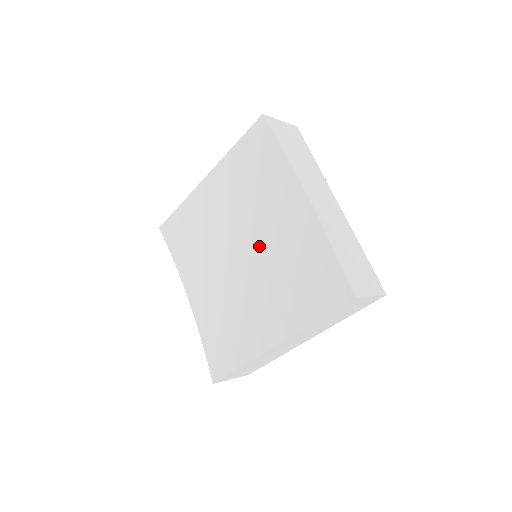
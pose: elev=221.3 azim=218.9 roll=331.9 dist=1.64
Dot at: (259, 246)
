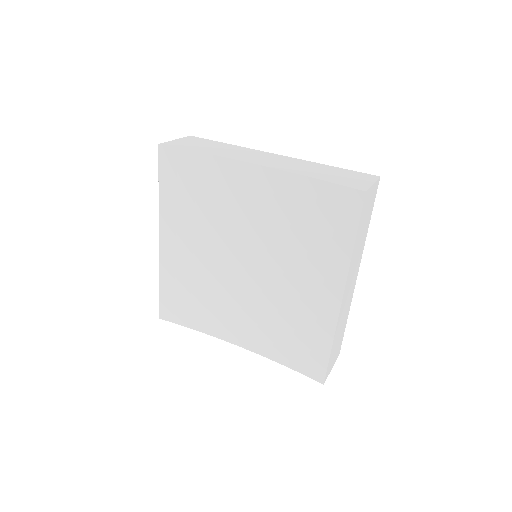
Dot at: (253, 241)
